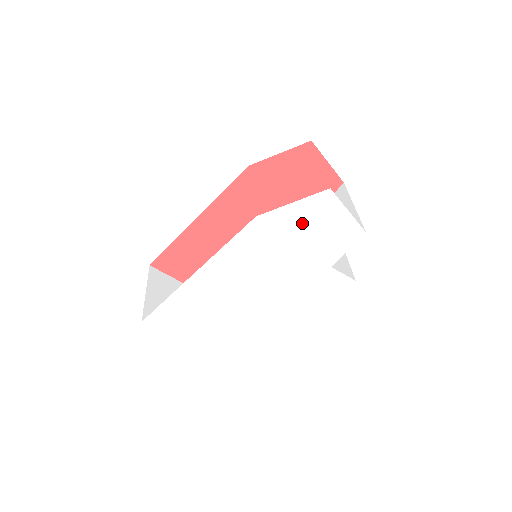
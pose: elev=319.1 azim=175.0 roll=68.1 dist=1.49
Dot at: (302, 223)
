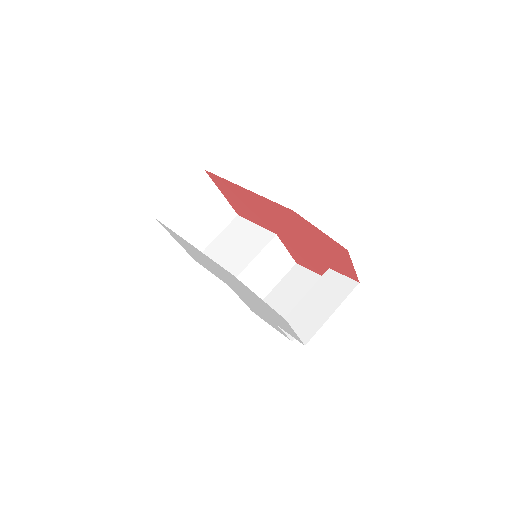
Dot at: (263, 304)
